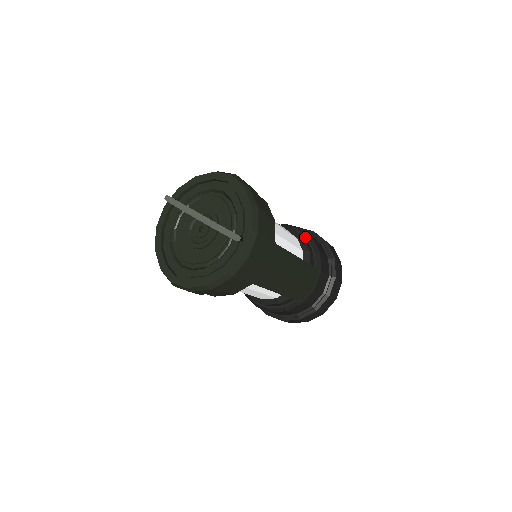
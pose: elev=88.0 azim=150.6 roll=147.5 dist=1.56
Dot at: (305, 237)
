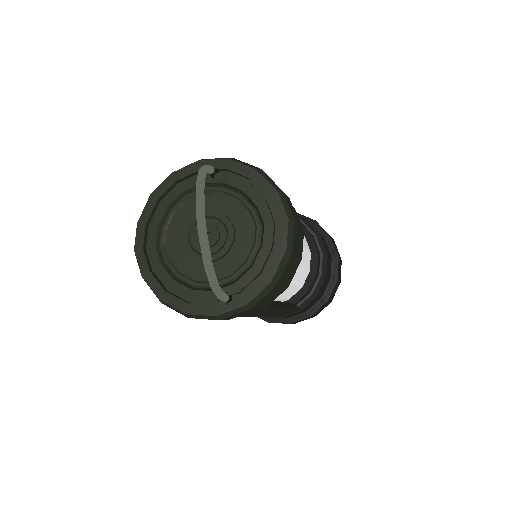
Dot at: (320, 270)
